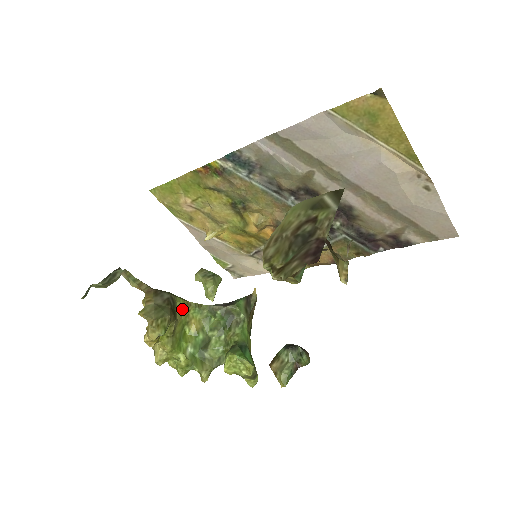
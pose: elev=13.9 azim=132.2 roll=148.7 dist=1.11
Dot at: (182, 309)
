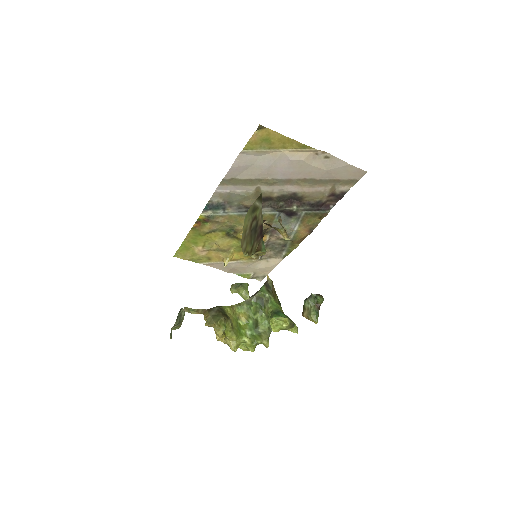
Dot at: (230, 312)
